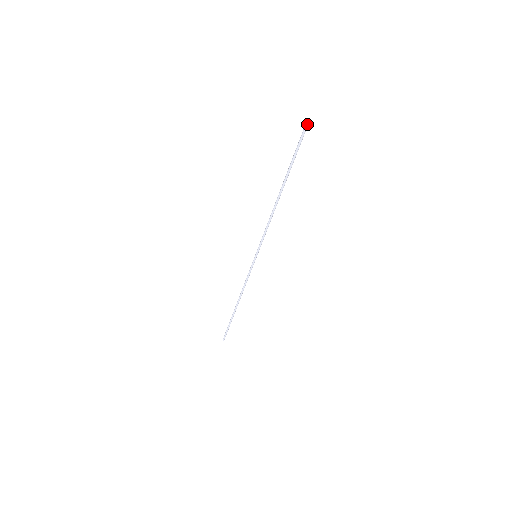
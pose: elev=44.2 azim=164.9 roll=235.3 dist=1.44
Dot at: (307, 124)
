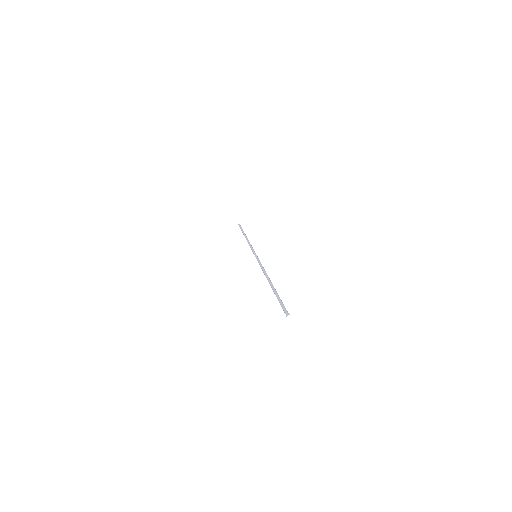
Dot at: (289, 320)
